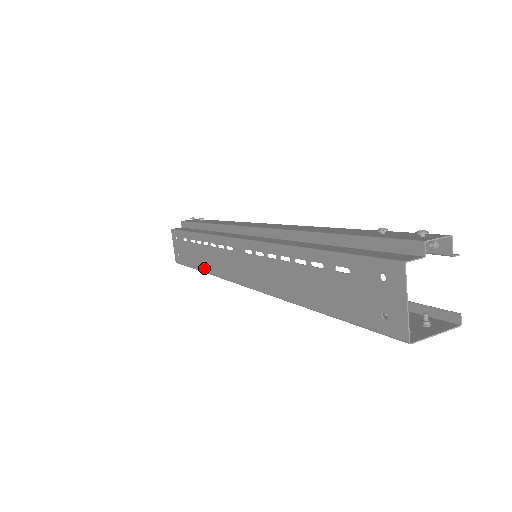
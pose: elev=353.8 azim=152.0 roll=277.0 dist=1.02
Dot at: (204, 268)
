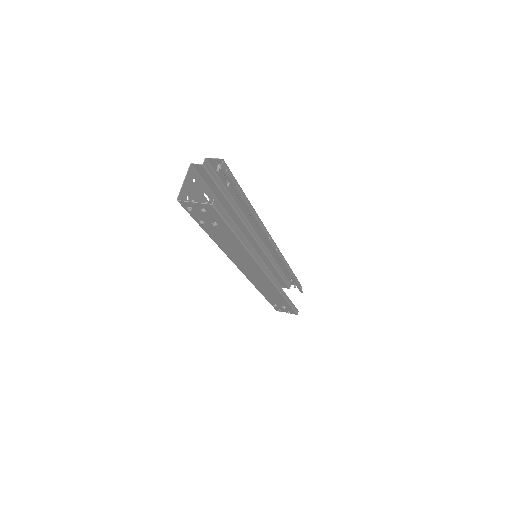
Dot at: occluded
